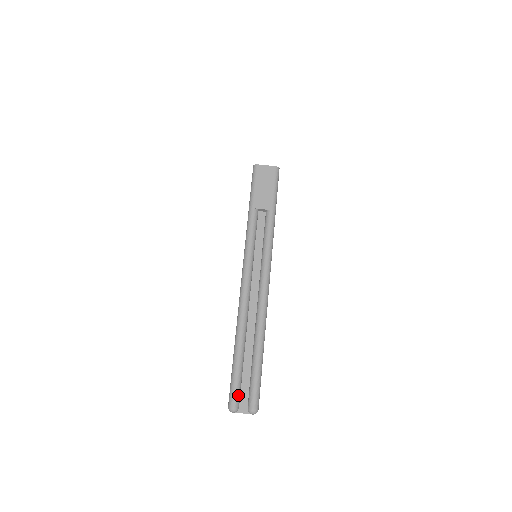
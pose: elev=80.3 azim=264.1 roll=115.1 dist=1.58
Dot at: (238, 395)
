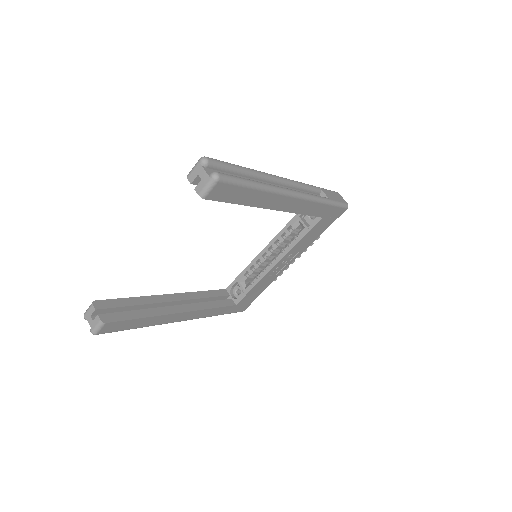
Dot at: (218, 164)
